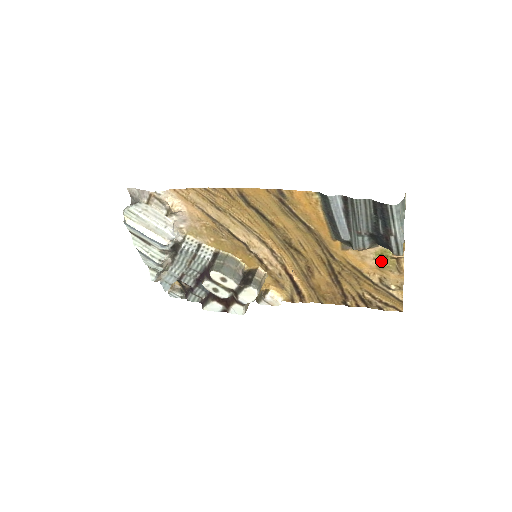
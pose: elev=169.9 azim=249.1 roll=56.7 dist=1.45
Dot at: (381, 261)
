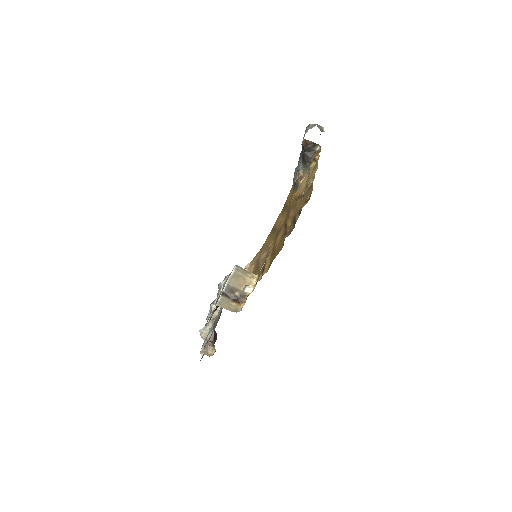
Dot at: occluded
